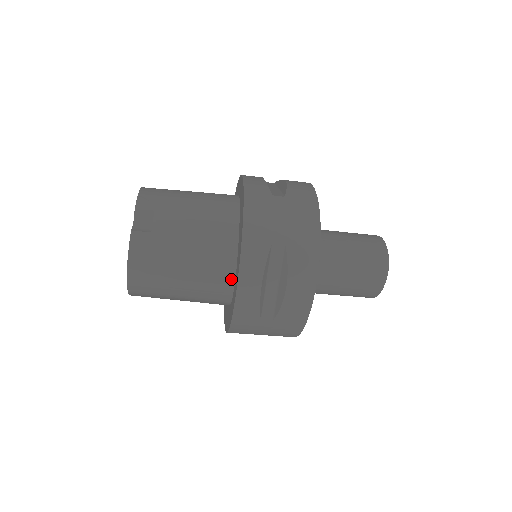
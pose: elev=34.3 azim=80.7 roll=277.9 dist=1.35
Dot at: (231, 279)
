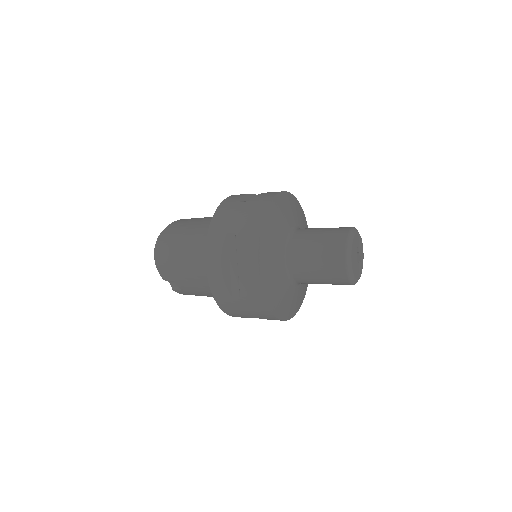
Dot at: occluded
